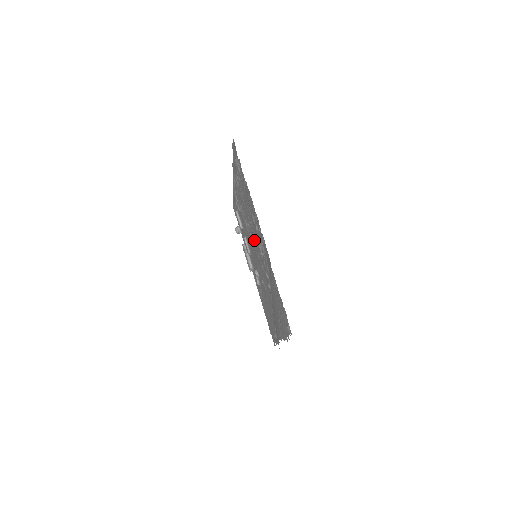
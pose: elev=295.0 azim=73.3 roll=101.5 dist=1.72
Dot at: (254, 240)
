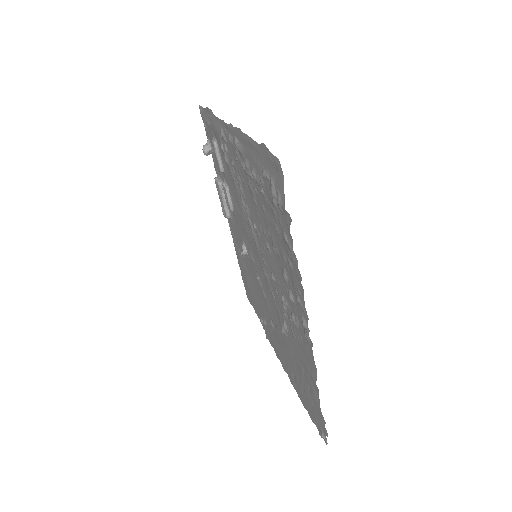
Dot at: (263, 256)
